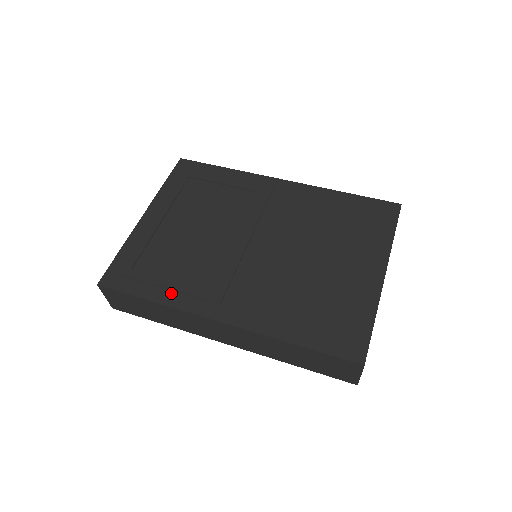
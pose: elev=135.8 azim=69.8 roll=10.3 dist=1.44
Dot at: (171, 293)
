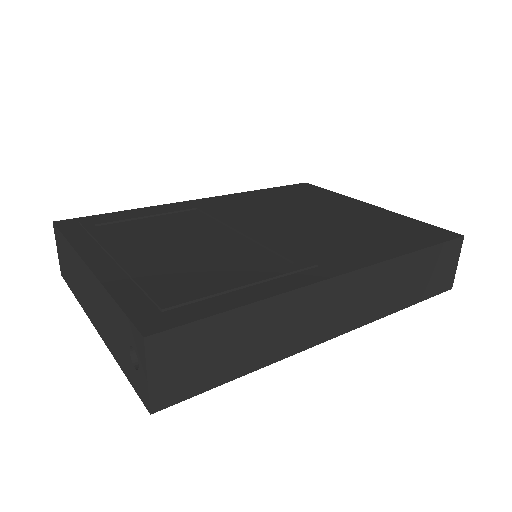
Dot at: (258, 287)
